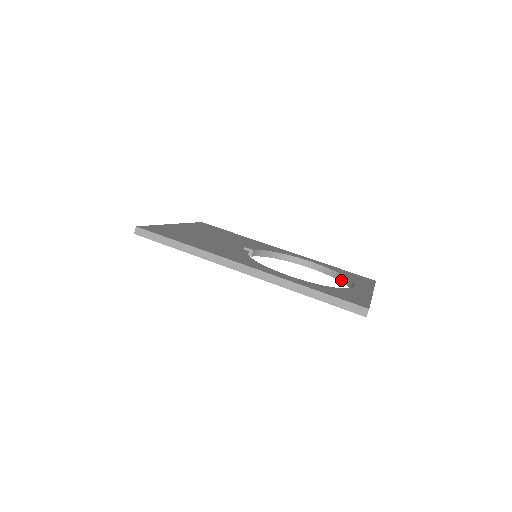
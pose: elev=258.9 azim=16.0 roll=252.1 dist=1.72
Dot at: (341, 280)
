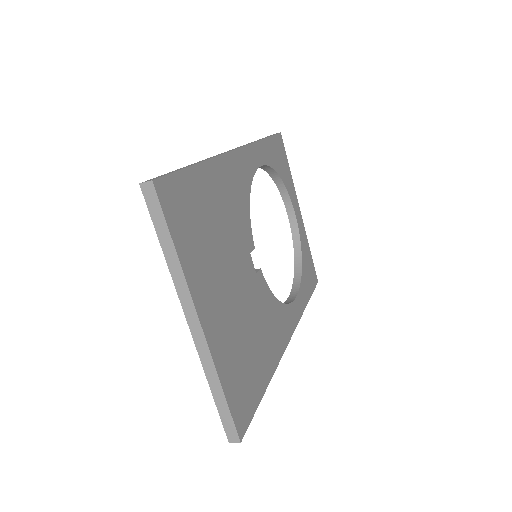
Dot at: (274, 179)
